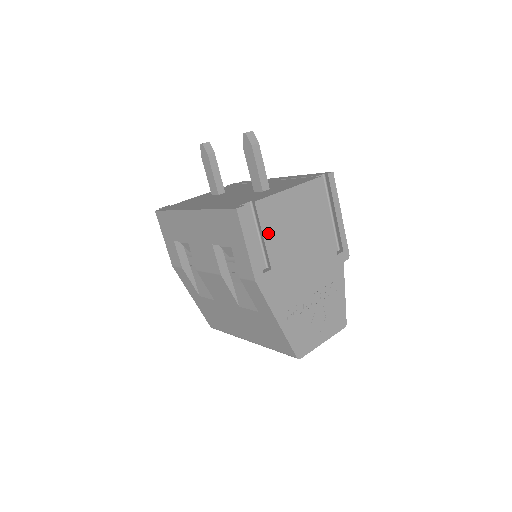
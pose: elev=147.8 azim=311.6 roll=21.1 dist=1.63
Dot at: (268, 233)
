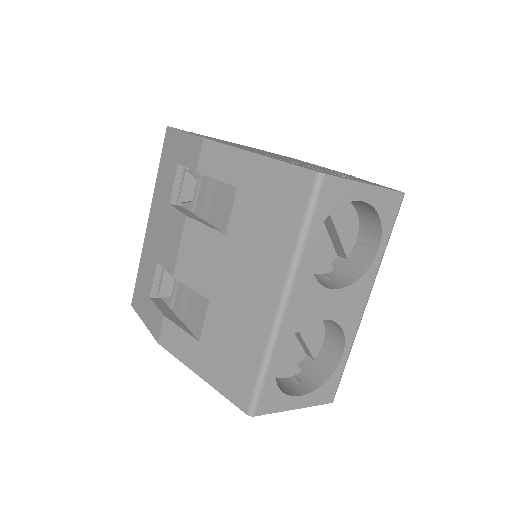
Dot at: occluded
